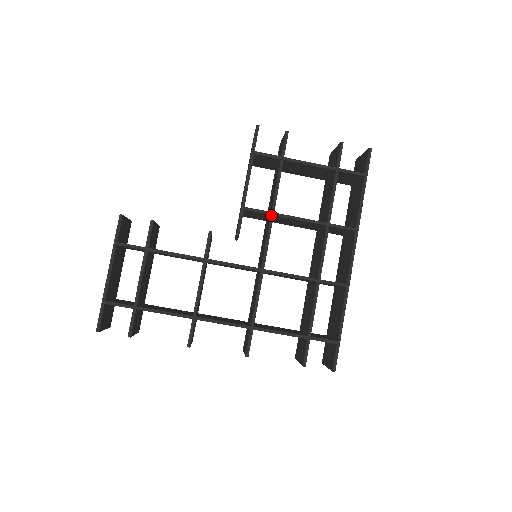
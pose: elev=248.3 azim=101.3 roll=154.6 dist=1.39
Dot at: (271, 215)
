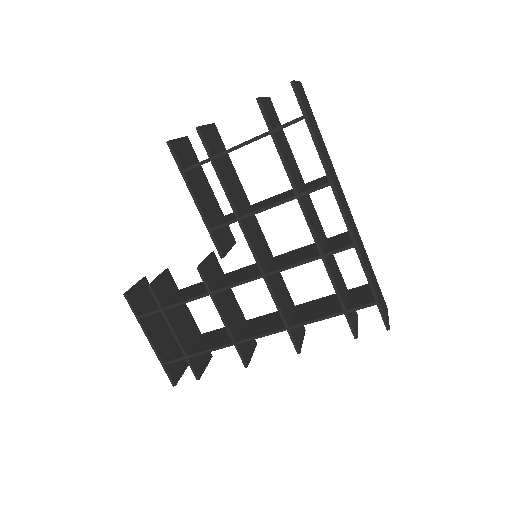
Dot at: (238, 221)
